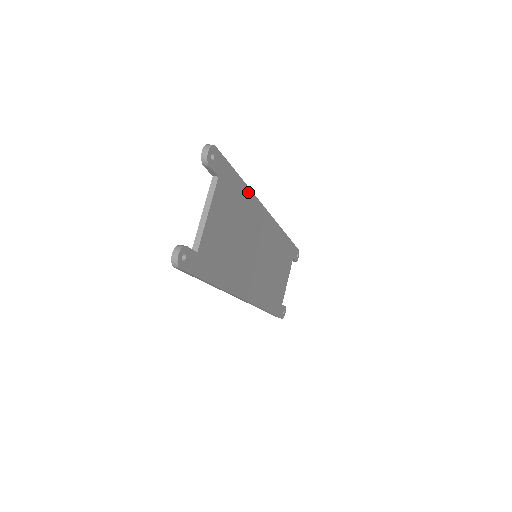
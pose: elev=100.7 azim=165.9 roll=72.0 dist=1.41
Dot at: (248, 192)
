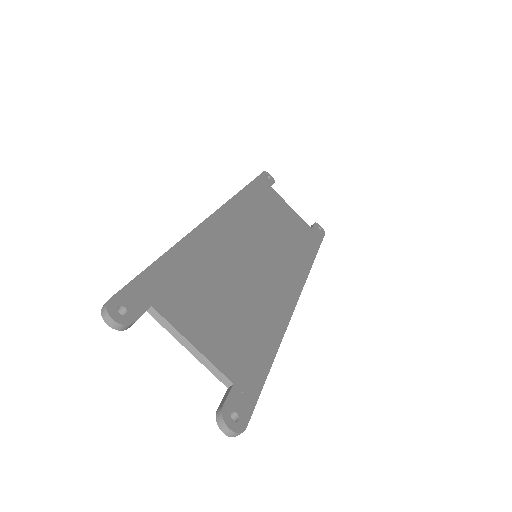
Dot at: (183, 246)
